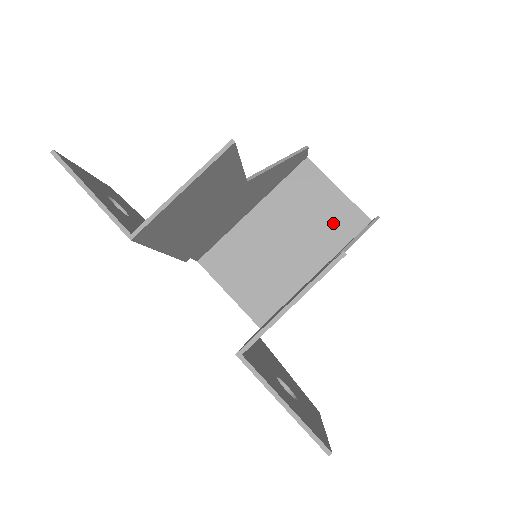
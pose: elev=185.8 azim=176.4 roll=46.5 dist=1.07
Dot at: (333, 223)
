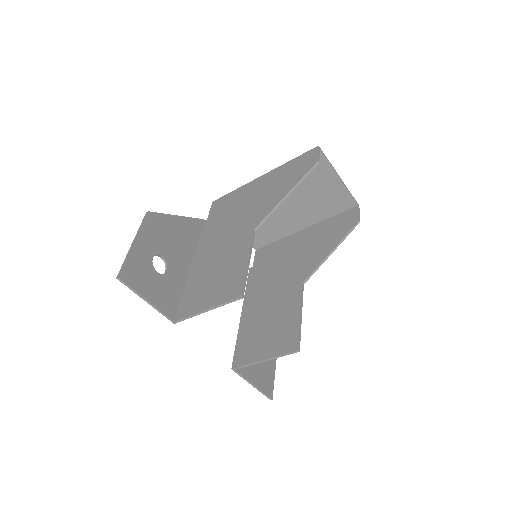
Dot at: (327, 201)
